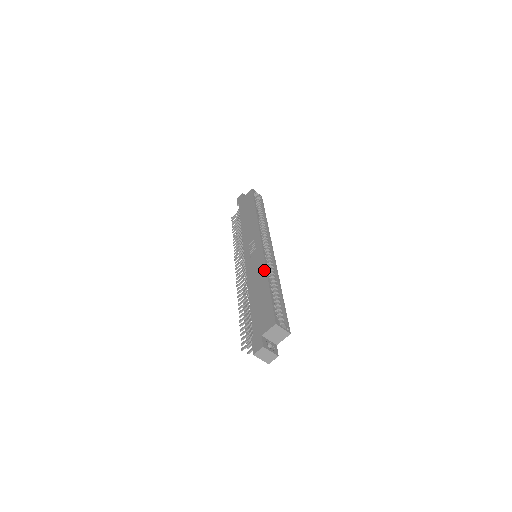
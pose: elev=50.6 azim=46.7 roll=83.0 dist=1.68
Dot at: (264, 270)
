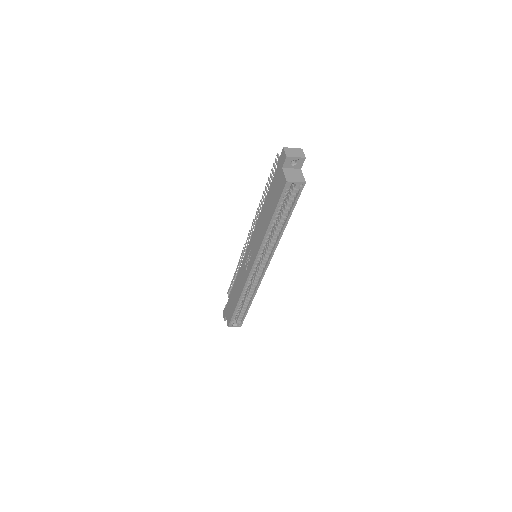
Dot at: (240, 293)
